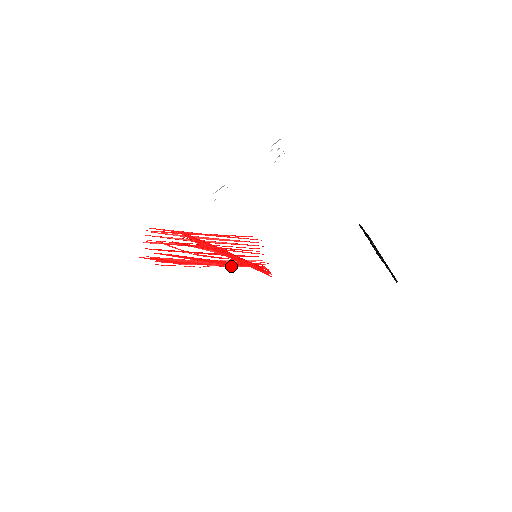
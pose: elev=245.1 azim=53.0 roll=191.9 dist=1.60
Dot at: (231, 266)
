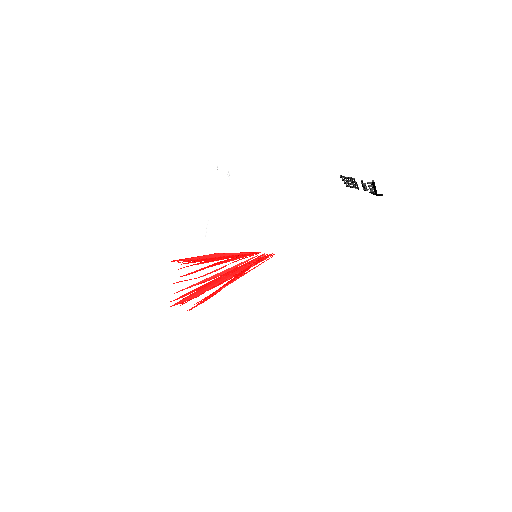
Dot at: occluded
